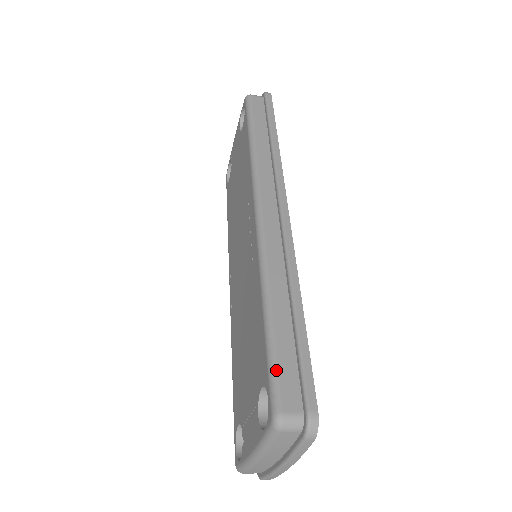
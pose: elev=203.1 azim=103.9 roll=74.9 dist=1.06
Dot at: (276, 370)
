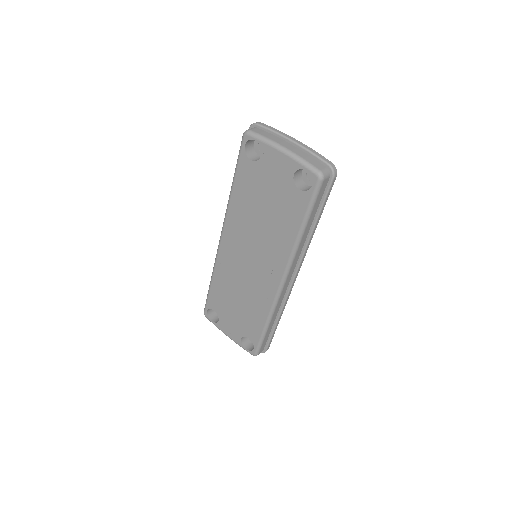
Dot at: (262, 345)
